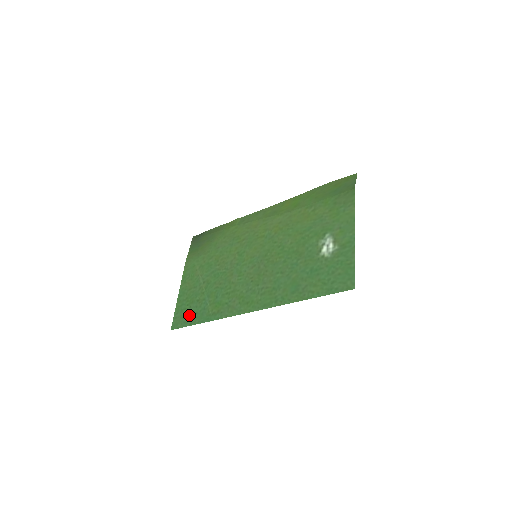
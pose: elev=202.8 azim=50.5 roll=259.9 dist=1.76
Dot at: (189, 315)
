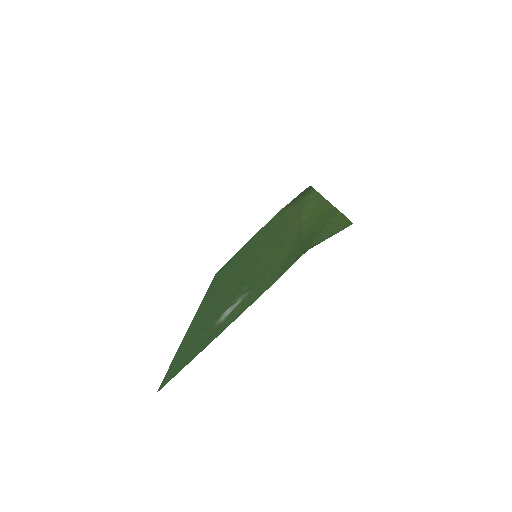
Dot at: (221, 272)
